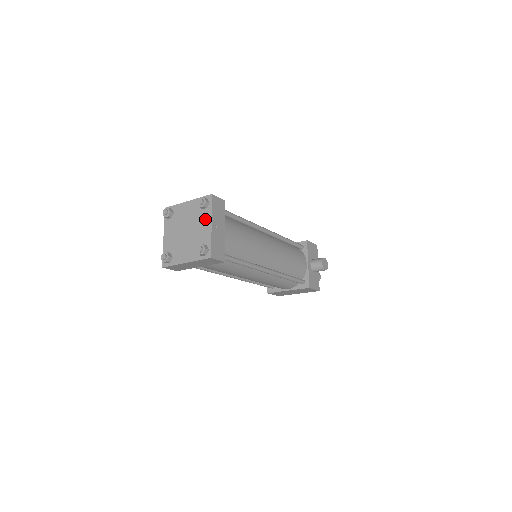
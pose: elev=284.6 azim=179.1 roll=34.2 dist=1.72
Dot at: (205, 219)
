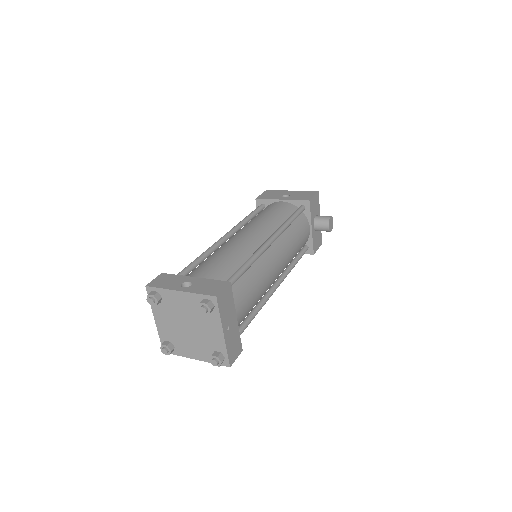
Dot at: (212, 323)
